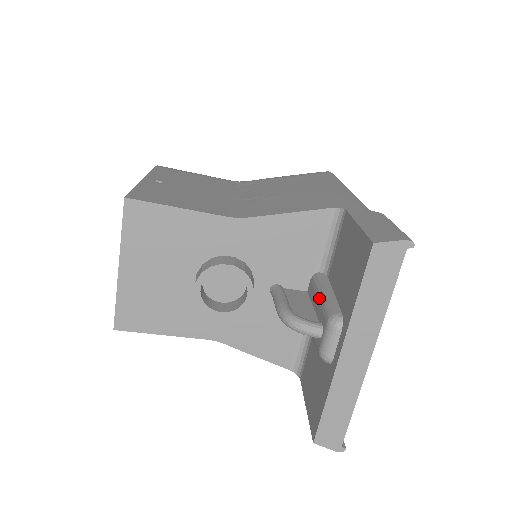
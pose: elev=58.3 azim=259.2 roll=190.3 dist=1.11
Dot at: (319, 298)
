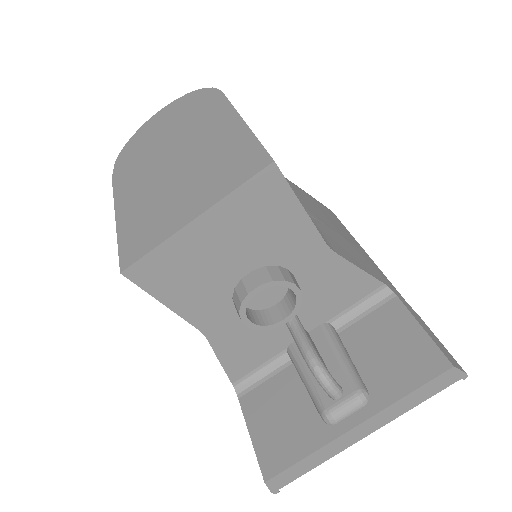
Dot at: (339, 357)
